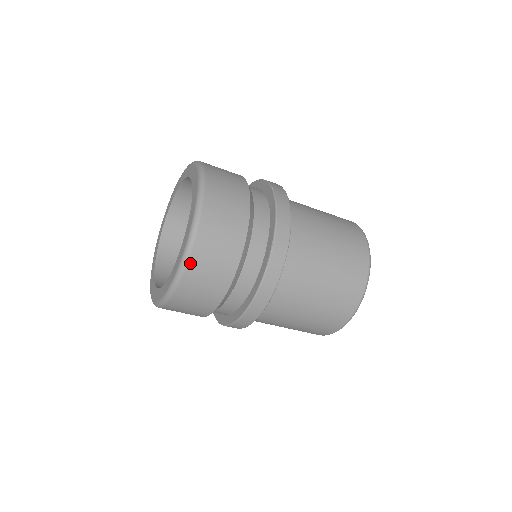
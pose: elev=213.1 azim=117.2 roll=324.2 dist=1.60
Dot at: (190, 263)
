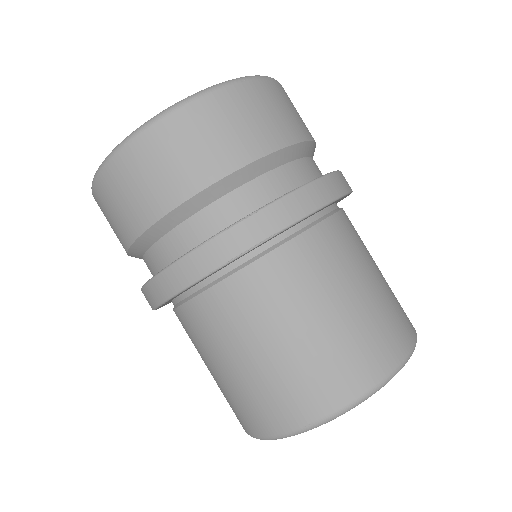
Dot at: occluded
